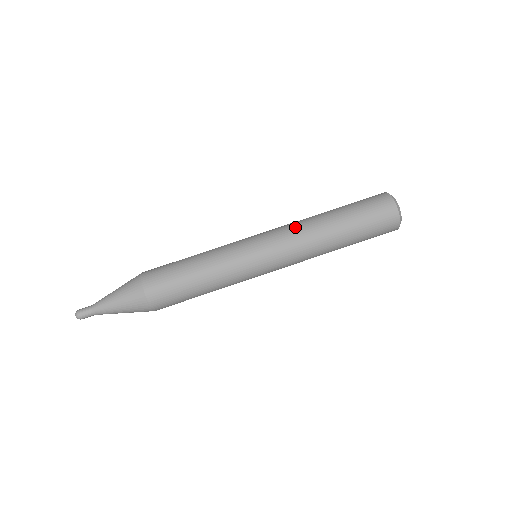
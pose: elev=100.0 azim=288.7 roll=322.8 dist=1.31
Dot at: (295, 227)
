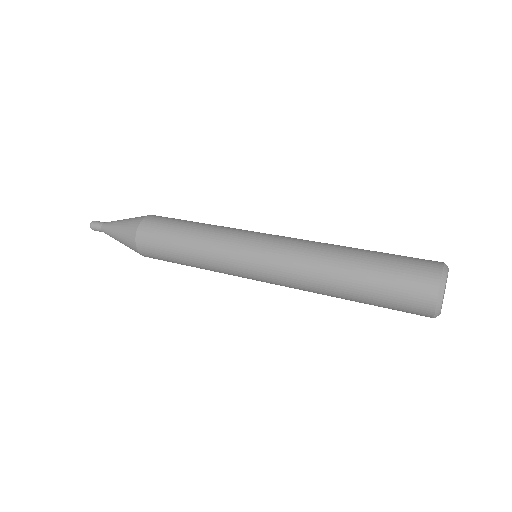
Dot at: occluded
